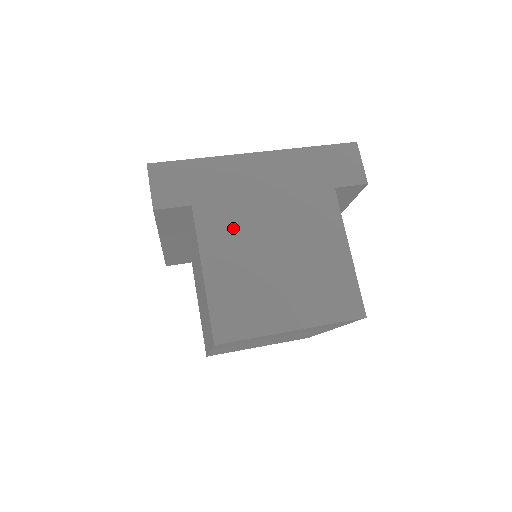
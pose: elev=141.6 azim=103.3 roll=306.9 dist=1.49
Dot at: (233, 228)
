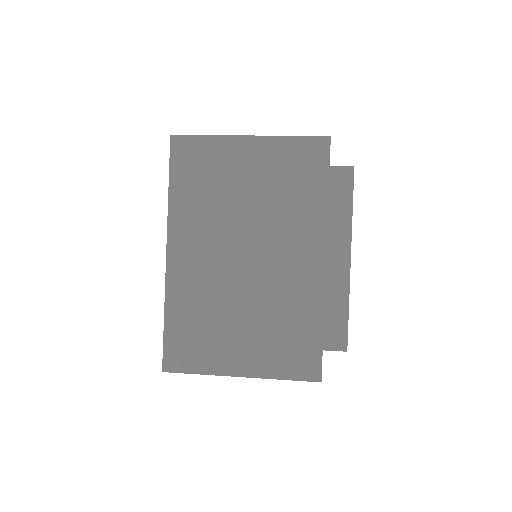
Dot at: occluded
